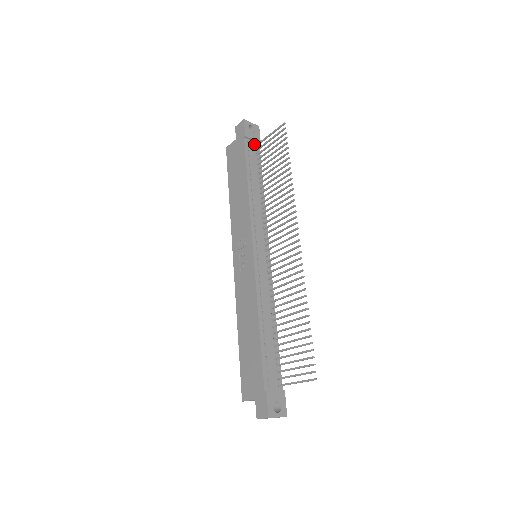
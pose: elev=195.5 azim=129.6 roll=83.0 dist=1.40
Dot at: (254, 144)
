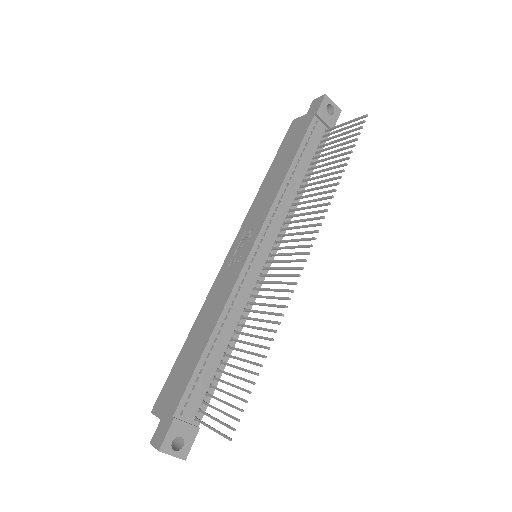
Dot at: (324, 128)
